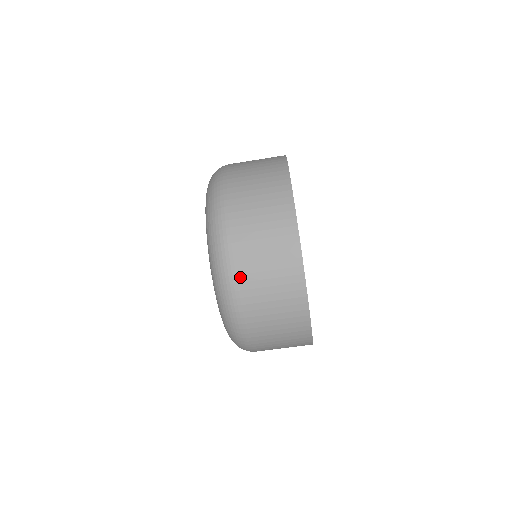
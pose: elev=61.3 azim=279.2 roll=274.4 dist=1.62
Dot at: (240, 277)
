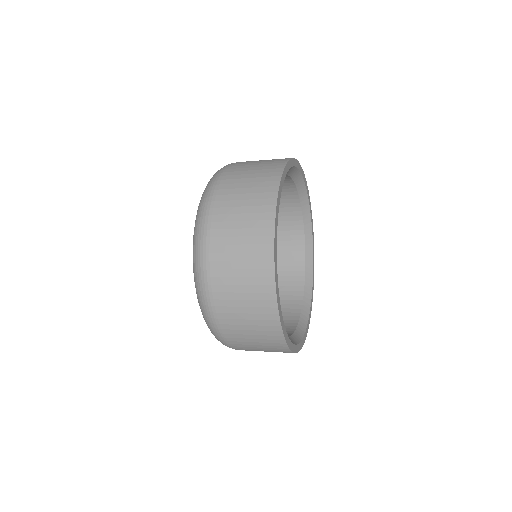
Dot at: occluded
